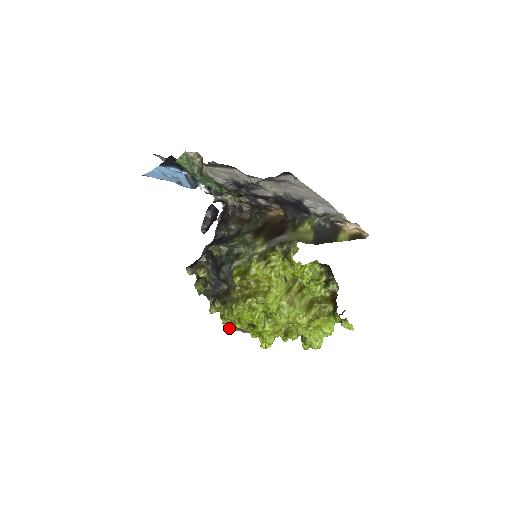
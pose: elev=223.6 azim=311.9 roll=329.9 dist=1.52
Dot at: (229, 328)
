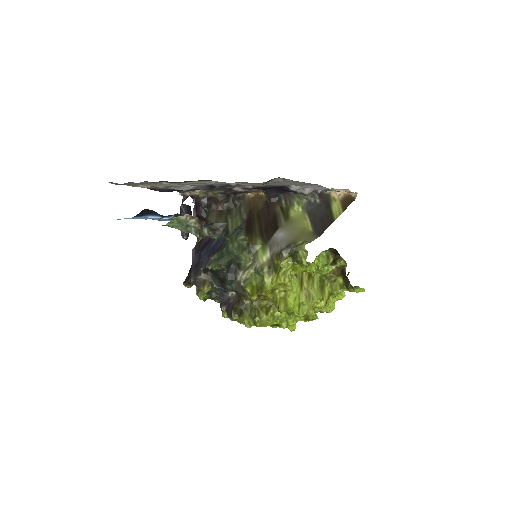
Dot at: occluded
